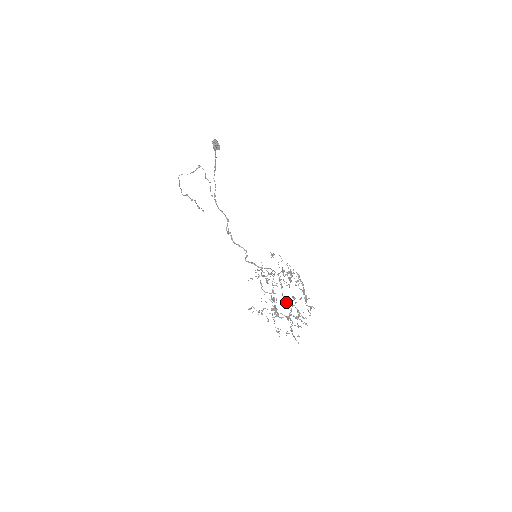
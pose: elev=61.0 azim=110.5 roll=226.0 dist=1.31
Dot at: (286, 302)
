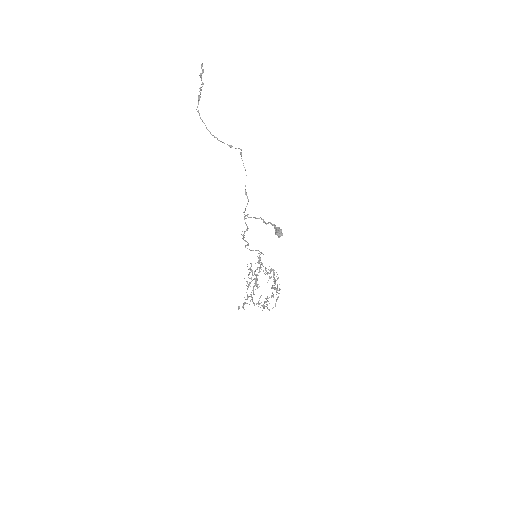
Dot at: (258, 263)
